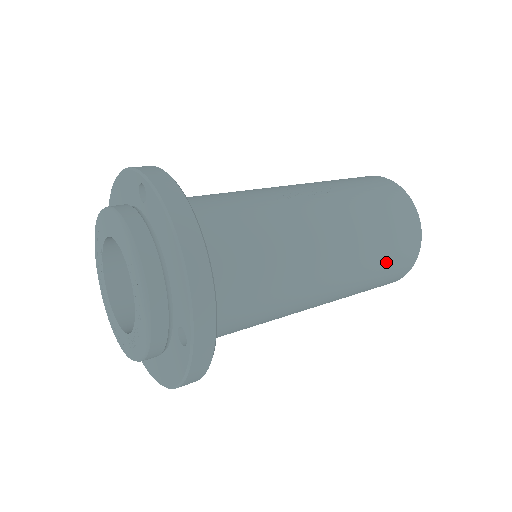
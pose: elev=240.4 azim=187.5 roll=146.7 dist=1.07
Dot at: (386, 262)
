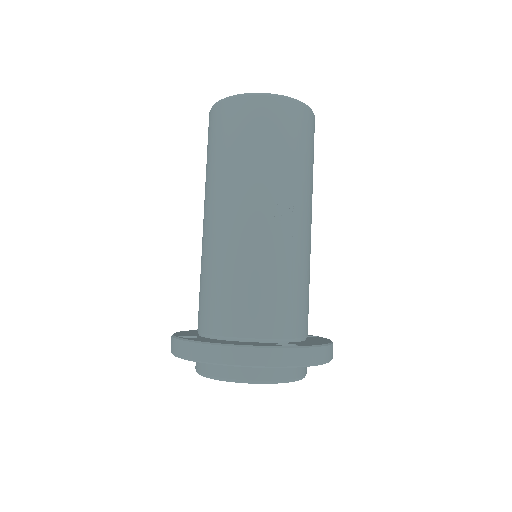
Dot at: occluded
